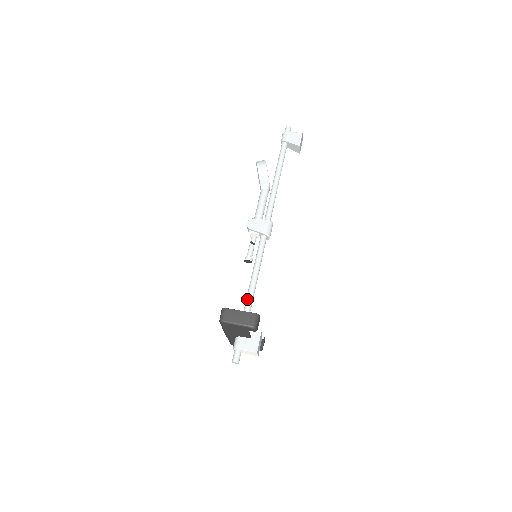
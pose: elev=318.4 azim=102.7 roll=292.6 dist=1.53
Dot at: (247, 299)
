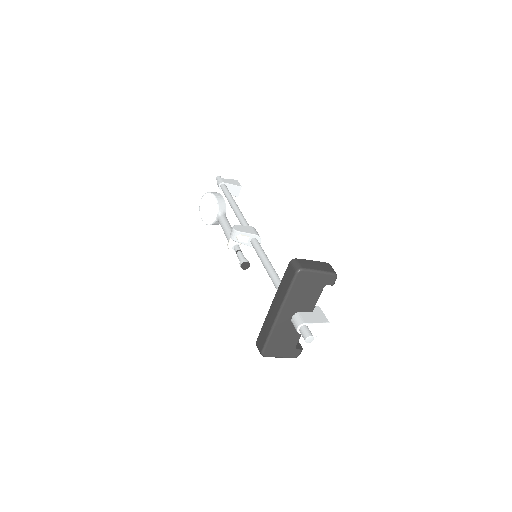
Dot at: (279, 283)
